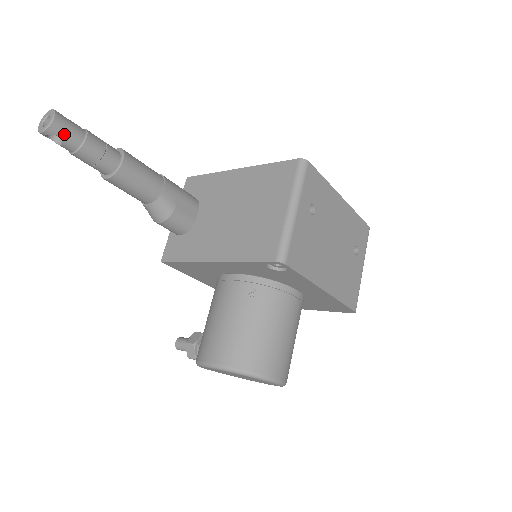
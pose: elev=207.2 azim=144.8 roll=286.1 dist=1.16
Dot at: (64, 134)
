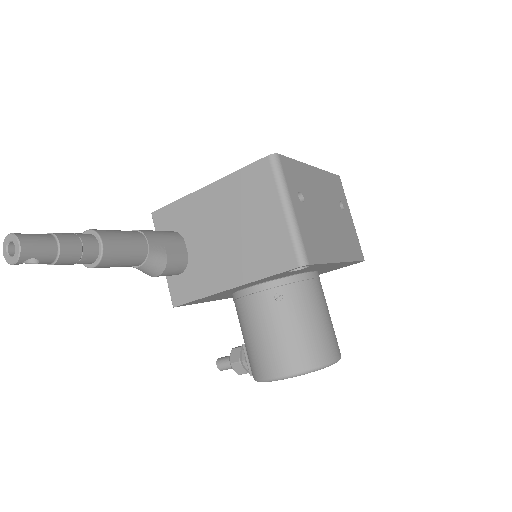
Dot at: (37, 253)
